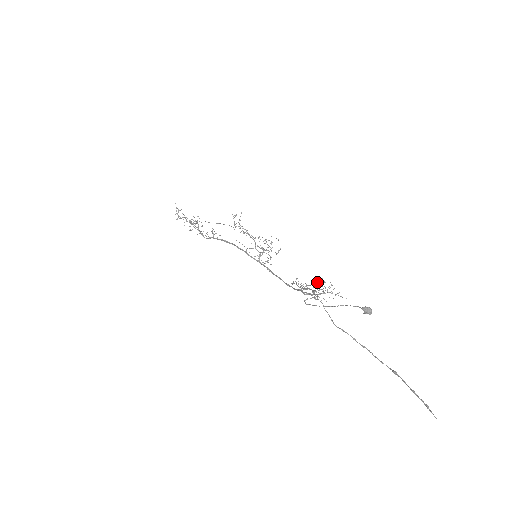
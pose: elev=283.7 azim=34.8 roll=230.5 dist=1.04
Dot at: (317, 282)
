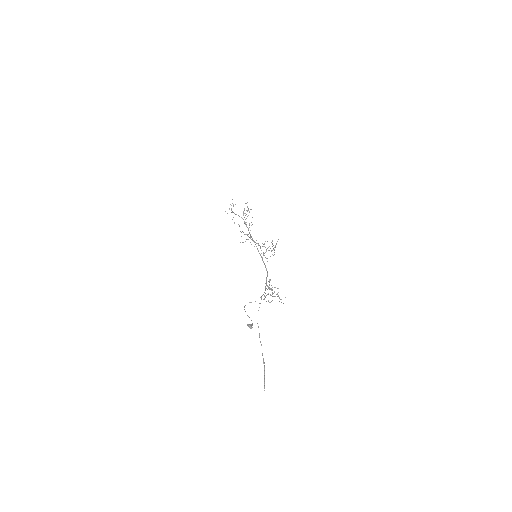
Dot at: (270, 289)
